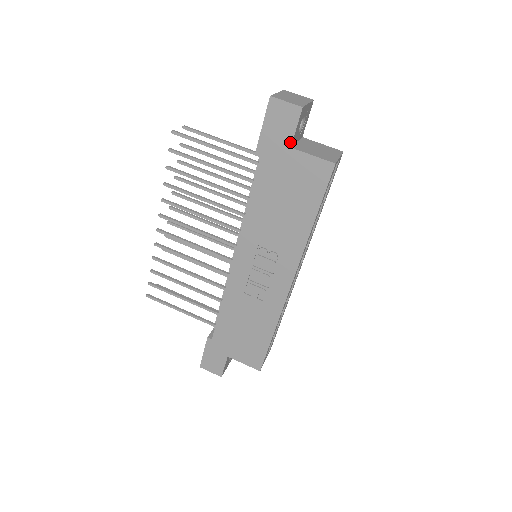
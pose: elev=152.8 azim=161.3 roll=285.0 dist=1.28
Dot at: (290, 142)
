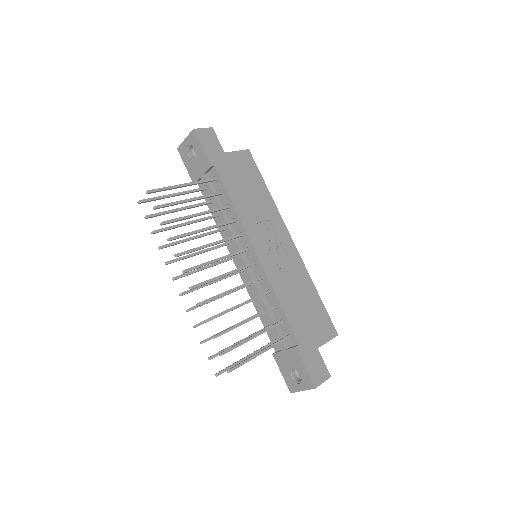
Dot at: (222, 150)
